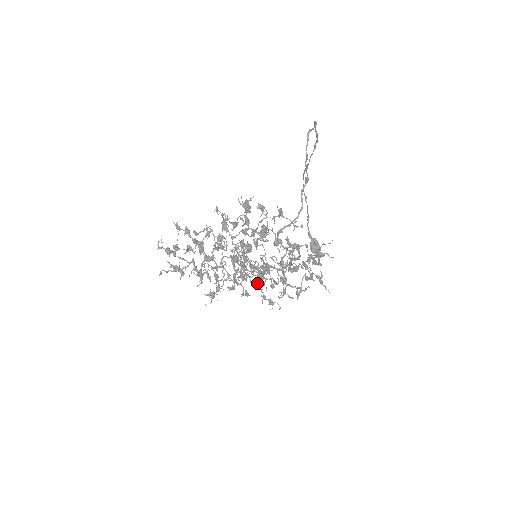
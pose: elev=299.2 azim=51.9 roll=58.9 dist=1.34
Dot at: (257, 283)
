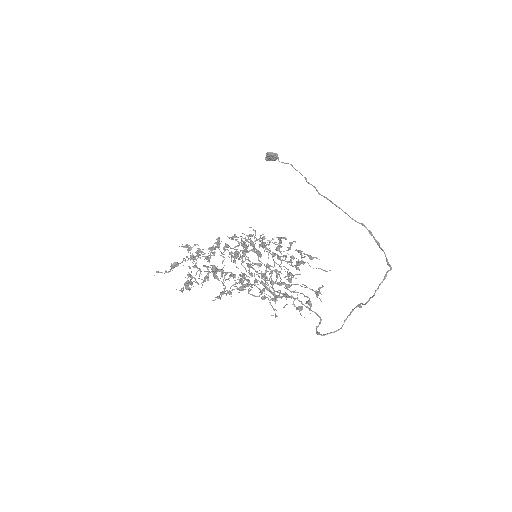
Dot at: (237, 246)
